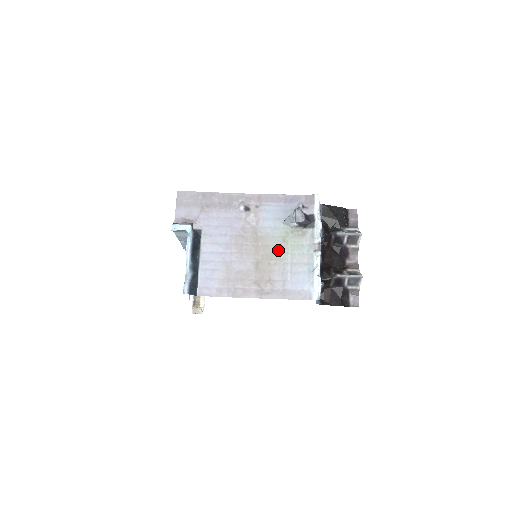
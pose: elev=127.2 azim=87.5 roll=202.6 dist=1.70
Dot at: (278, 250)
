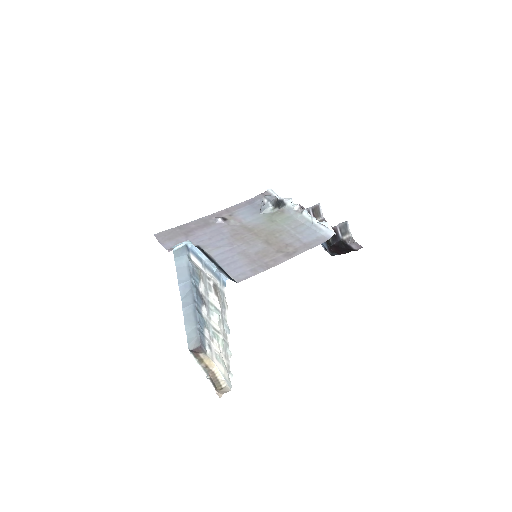
Dot at: (274, 227)
